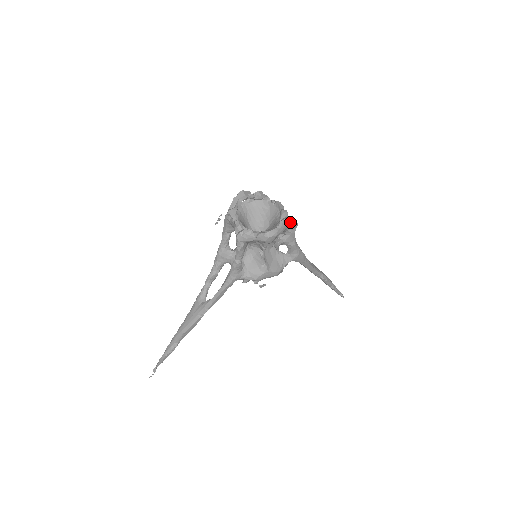
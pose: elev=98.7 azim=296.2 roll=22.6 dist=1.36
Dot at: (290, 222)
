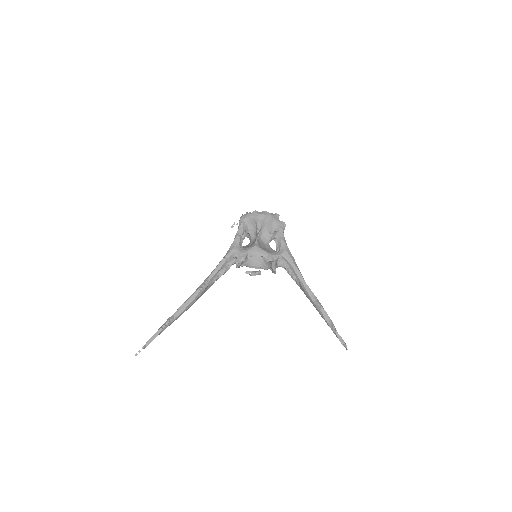
Dot at: (279, 220)
